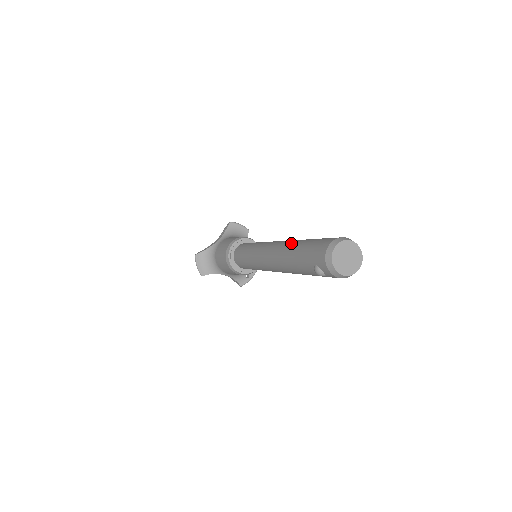
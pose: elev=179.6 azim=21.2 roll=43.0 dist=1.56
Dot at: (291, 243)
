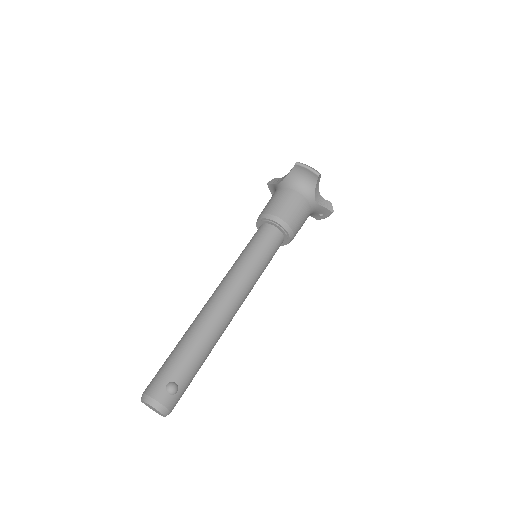
Dot at: (188, 330)
